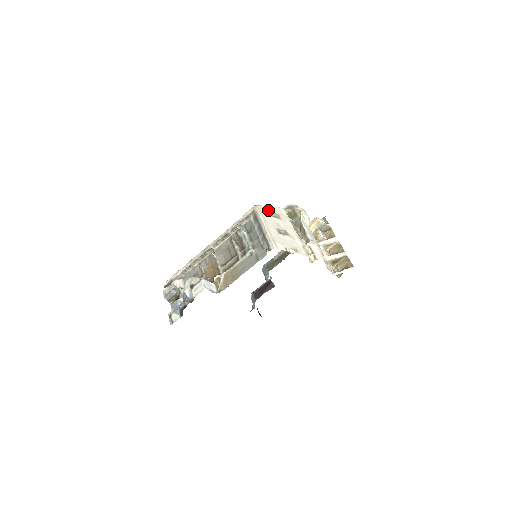
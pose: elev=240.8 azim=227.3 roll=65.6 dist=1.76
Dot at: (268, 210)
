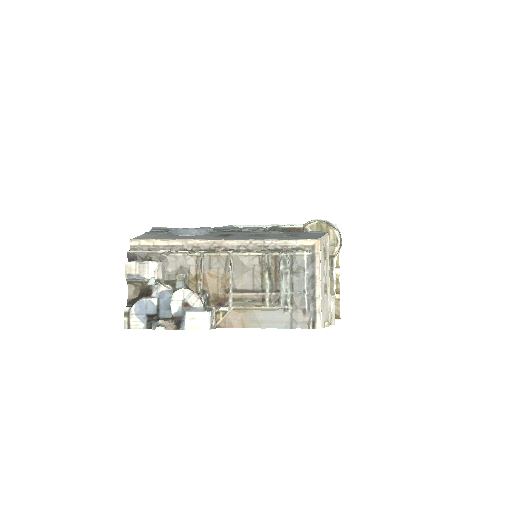
Dot at: (323, 245)
